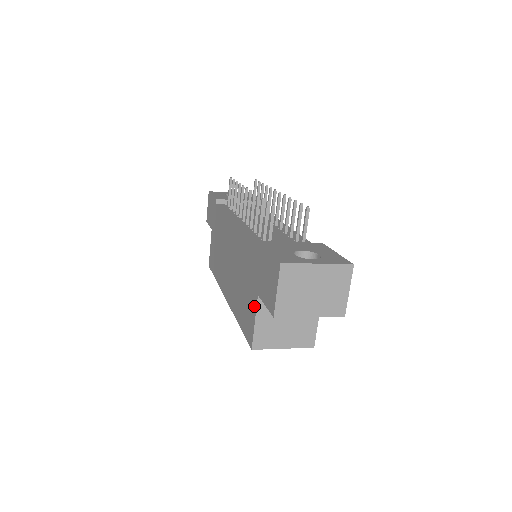
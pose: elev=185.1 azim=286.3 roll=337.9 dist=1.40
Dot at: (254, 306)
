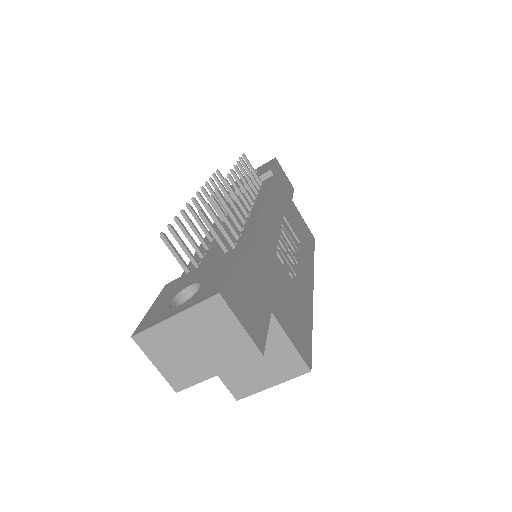
Dot at: occluded
